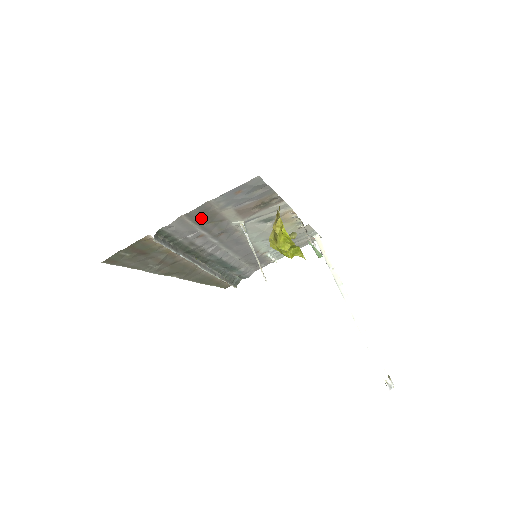
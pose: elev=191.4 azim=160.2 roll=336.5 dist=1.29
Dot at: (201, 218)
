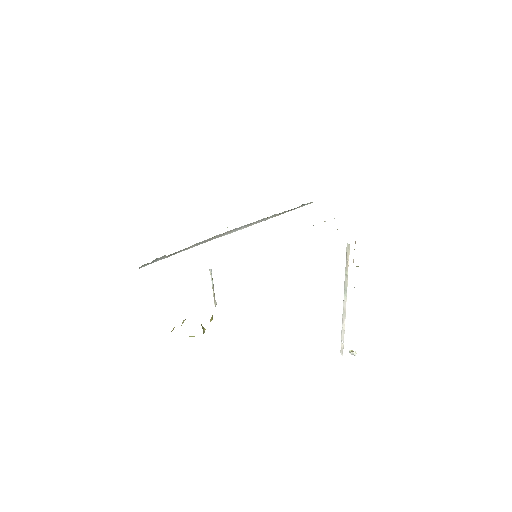
Dot at: occluded
